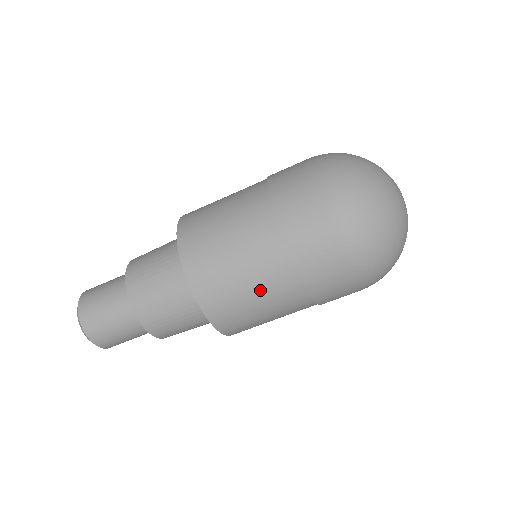
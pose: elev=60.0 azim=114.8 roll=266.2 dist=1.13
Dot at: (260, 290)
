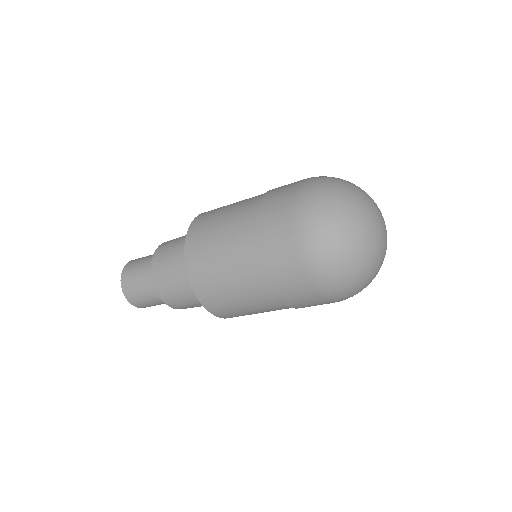
Dot at: occluded
